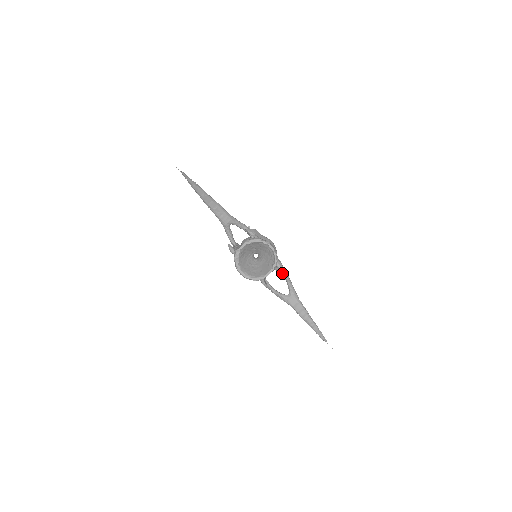
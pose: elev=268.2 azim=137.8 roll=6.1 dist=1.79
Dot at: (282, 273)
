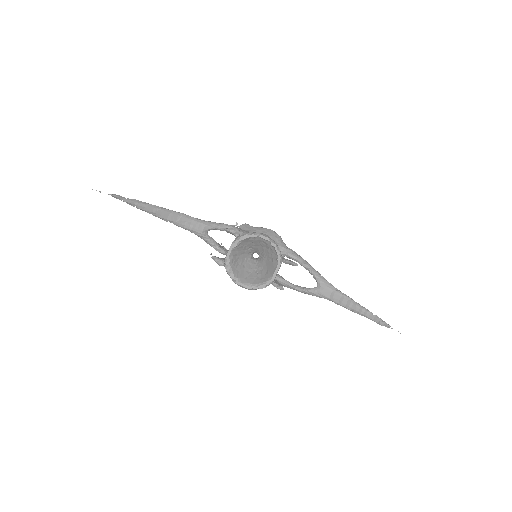
Dot at: (294, 264)
